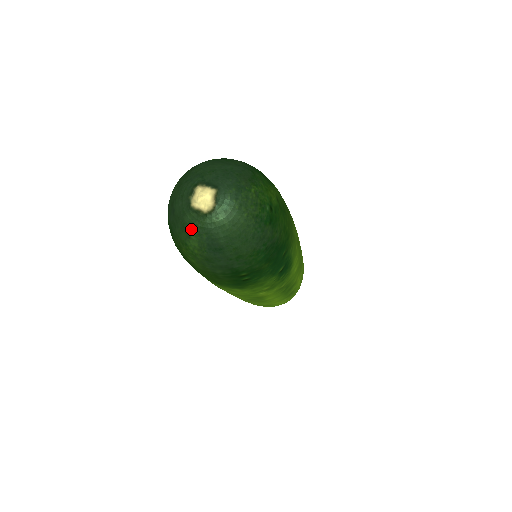
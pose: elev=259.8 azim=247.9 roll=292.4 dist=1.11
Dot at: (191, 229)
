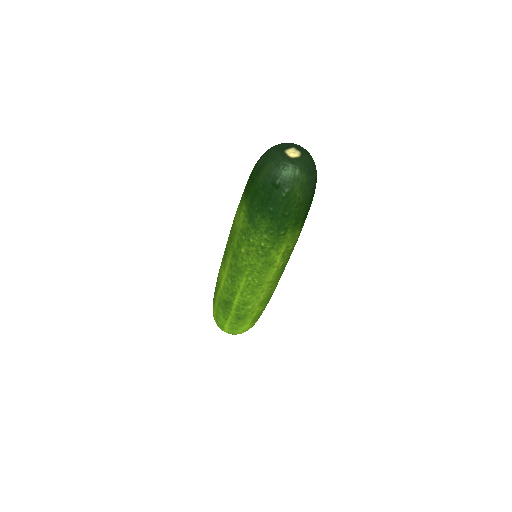
Dot at: (300, 167)
